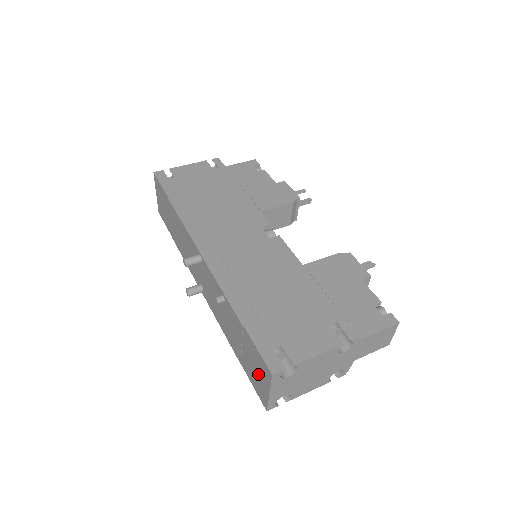
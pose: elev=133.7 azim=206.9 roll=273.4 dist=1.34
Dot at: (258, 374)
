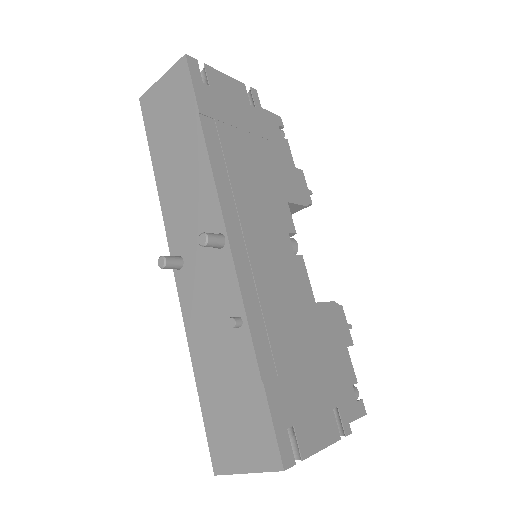
Dot at: (241, 440)
